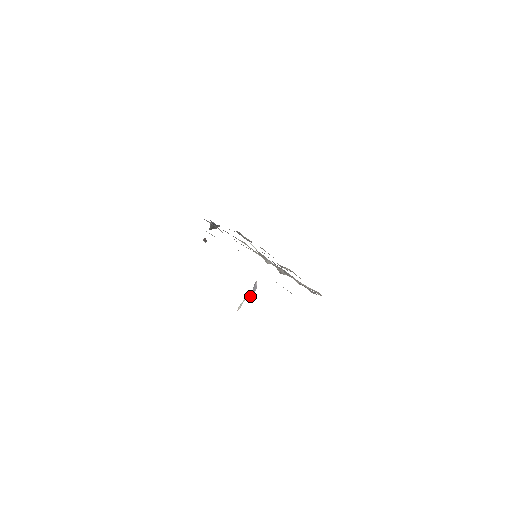
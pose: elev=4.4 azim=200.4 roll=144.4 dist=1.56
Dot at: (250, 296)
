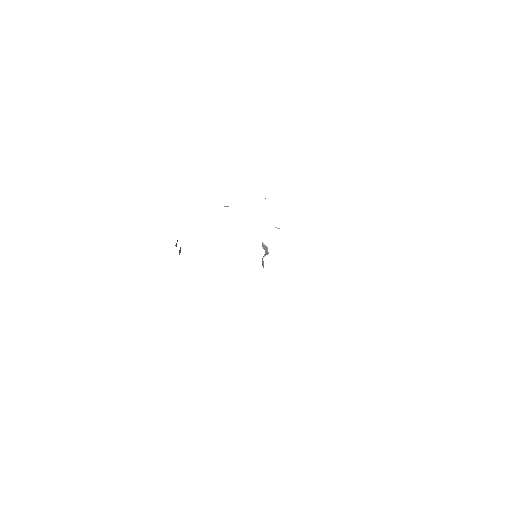
Dot at: occluded
